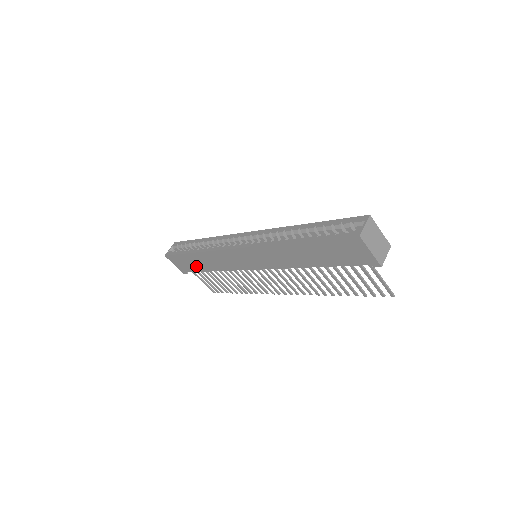
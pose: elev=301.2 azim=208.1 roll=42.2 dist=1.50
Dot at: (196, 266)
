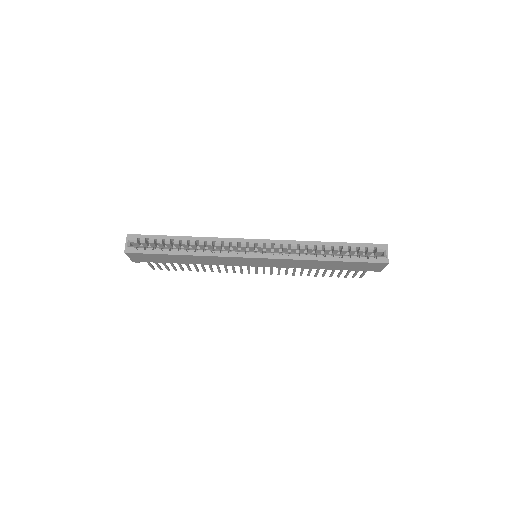
Dot at: (168, 260)
